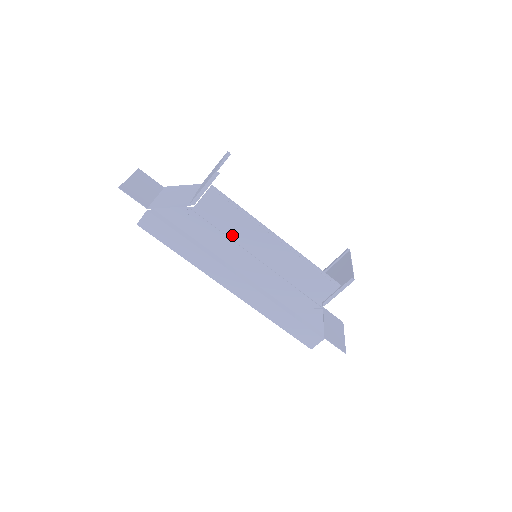
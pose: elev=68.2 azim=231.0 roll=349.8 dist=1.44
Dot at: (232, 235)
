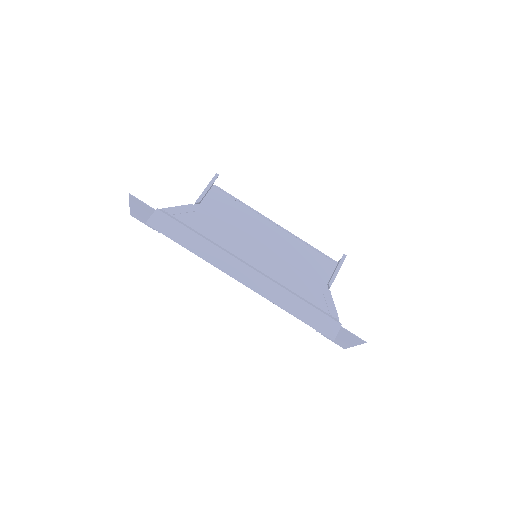
Dot at: (236, 226)
